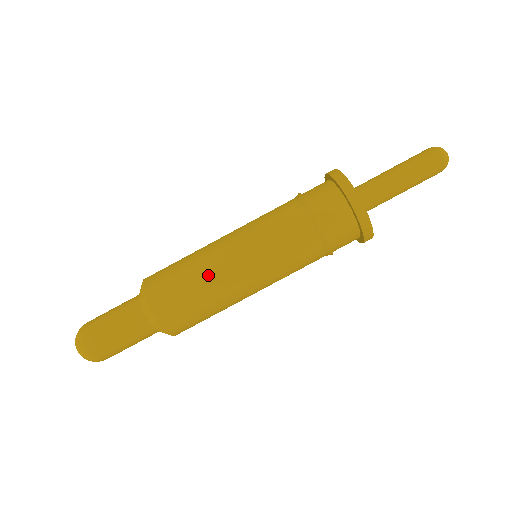
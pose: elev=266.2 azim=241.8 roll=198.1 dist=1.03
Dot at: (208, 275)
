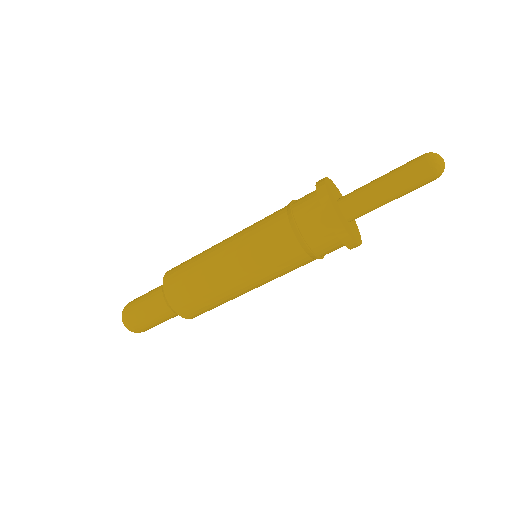
Dot at: (219, 291)
